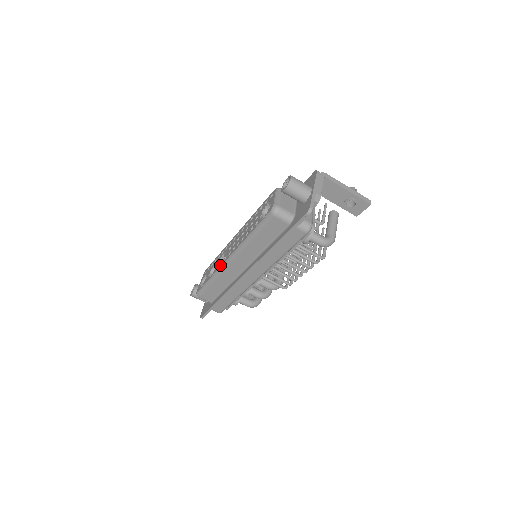
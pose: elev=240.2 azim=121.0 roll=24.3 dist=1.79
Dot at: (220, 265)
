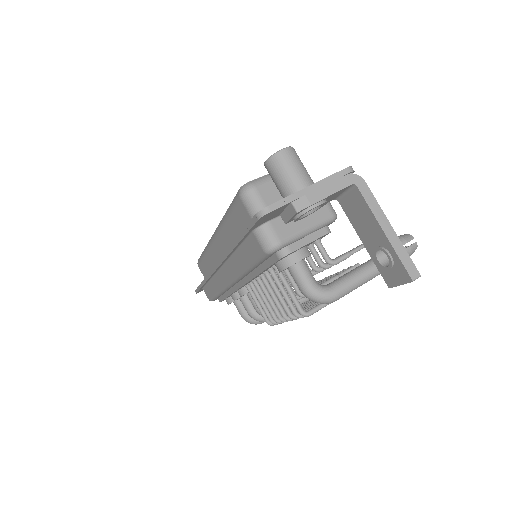
Dot at: occluded
